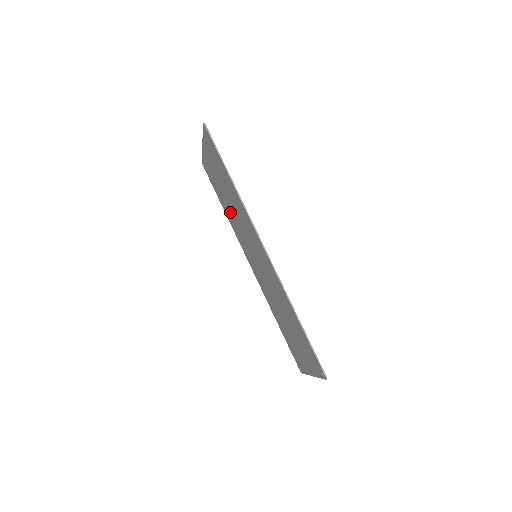
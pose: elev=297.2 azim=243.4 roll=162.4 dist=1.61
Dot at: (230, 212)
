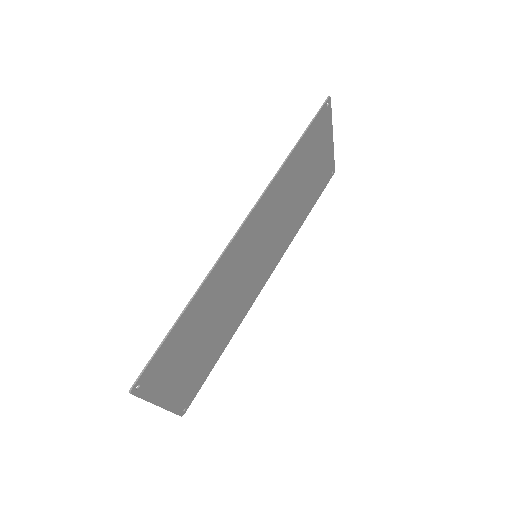
Dot at: (294, 214)
